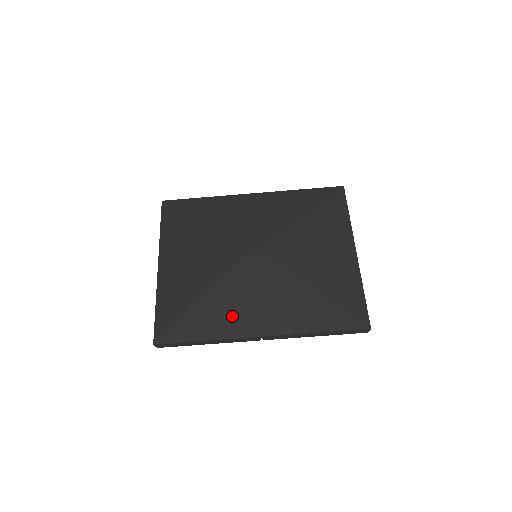
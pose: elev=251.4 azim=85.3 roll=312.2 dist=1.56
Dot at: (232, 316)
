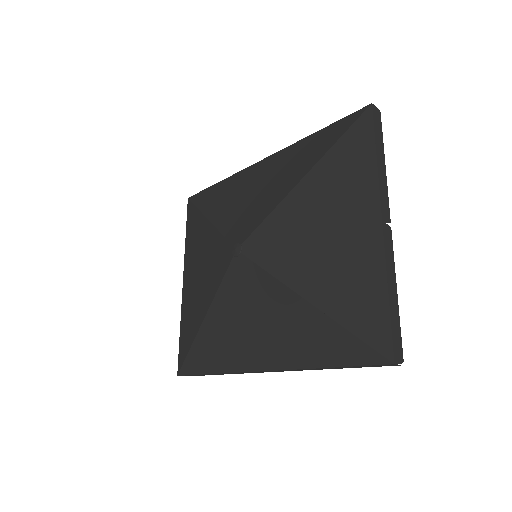
Dot at: (230, 344)
